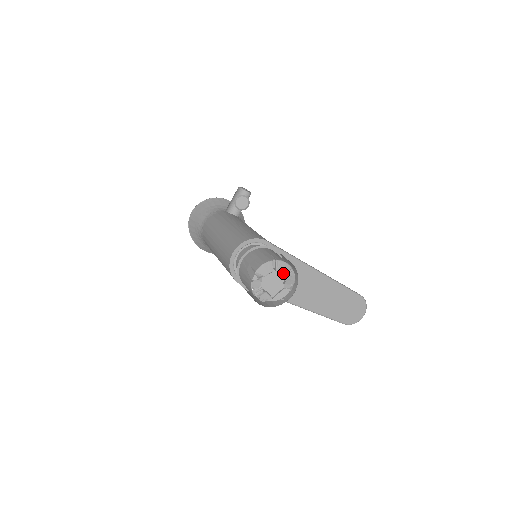
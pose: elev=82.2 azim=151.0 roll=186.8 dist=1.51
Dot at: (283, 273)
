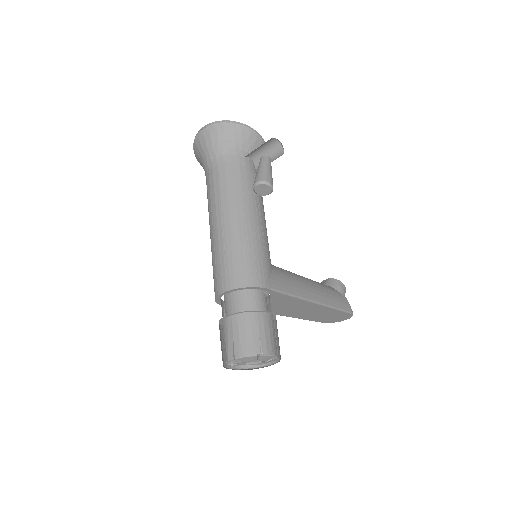
Dot at: occluded
